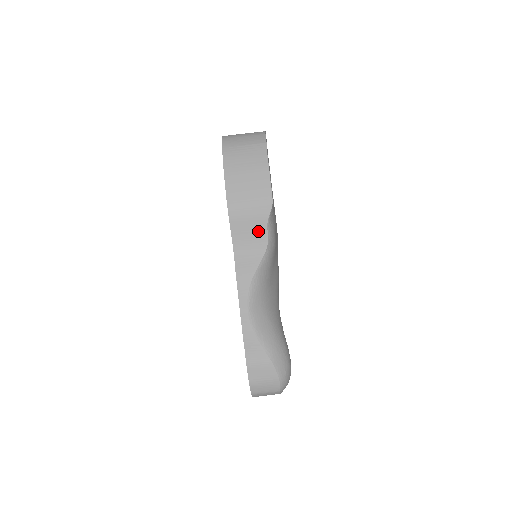
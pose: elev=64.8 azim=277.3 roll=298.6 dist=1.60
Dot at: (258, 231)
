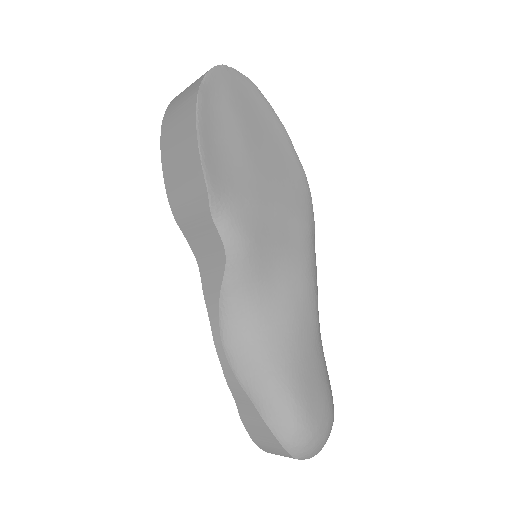
Dot at: (209, 232)
